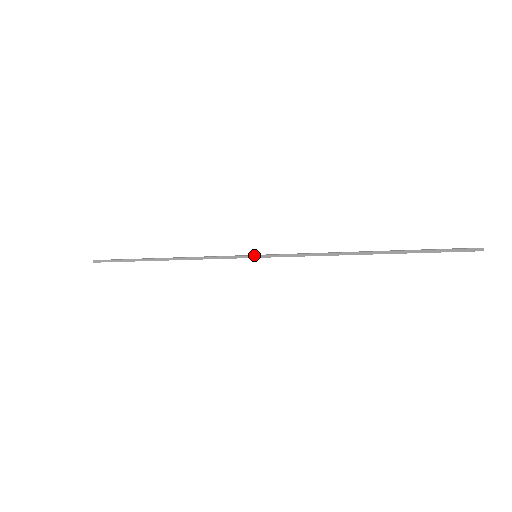
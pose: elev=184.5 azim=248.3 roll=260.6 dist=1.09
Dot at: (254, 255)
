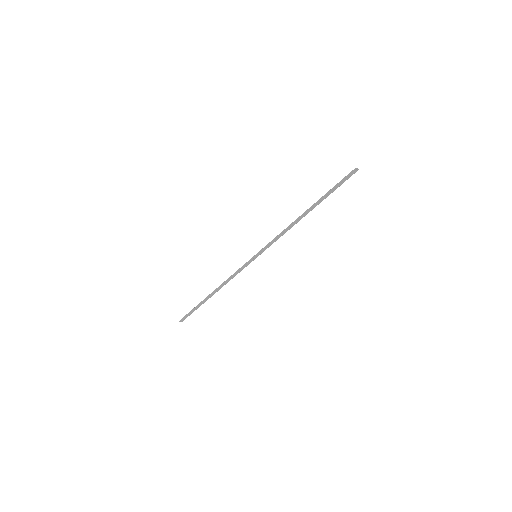
Dot at: (254, 255)
